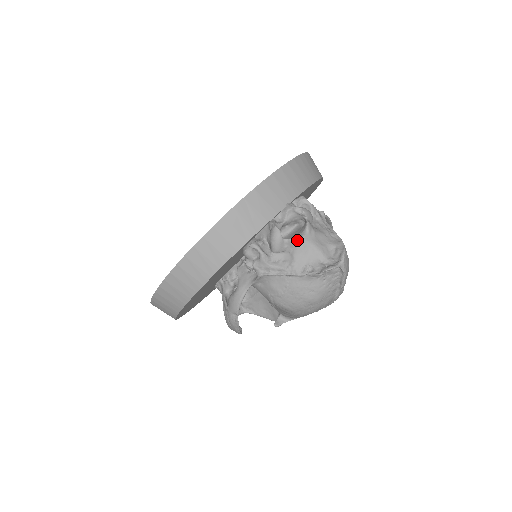
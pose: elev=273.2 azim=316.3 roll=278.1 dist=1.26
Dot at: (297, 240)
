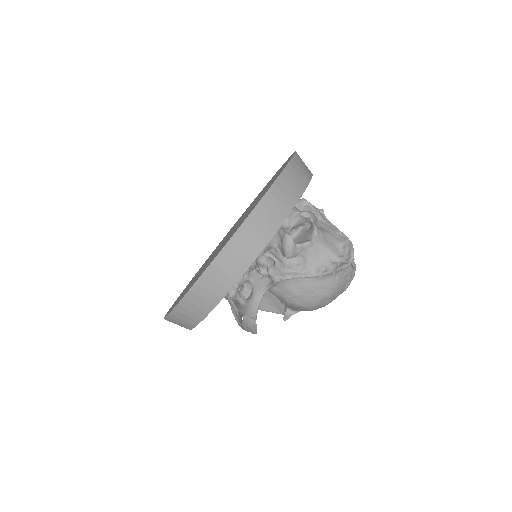
Dot at: (308, 244)
